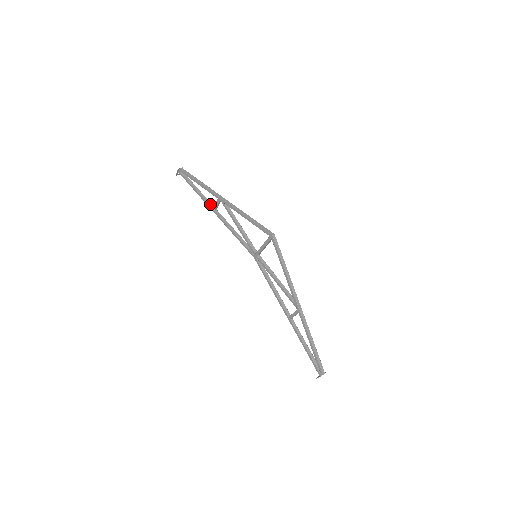
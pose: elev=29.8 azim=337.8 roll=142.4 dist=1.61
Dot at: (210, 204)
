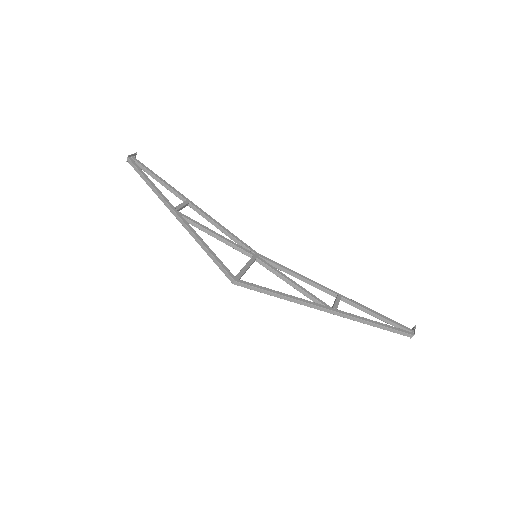
Dot at: (180, 198)
